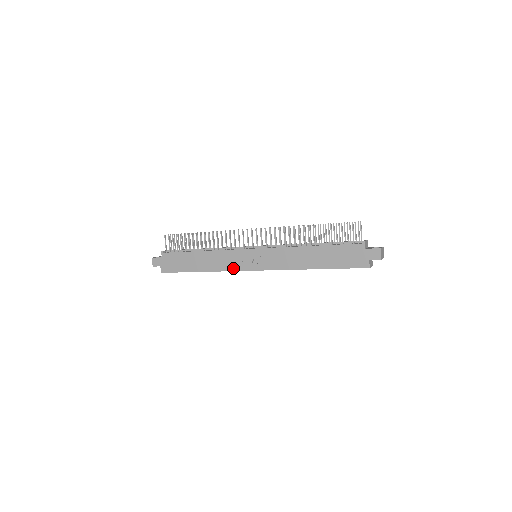
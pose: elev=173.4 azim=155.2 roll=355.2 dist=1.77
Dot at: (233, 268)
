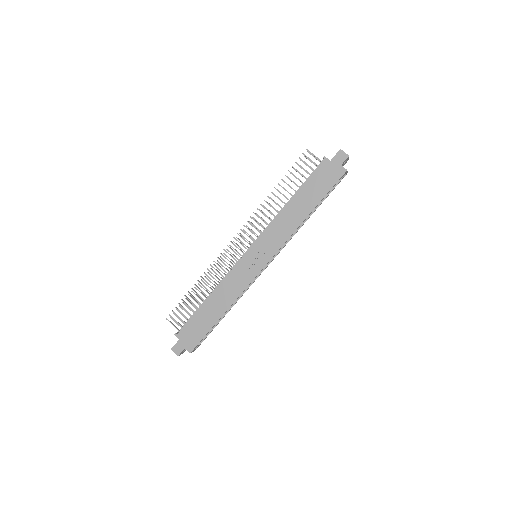
Dot at: (247, 282)
